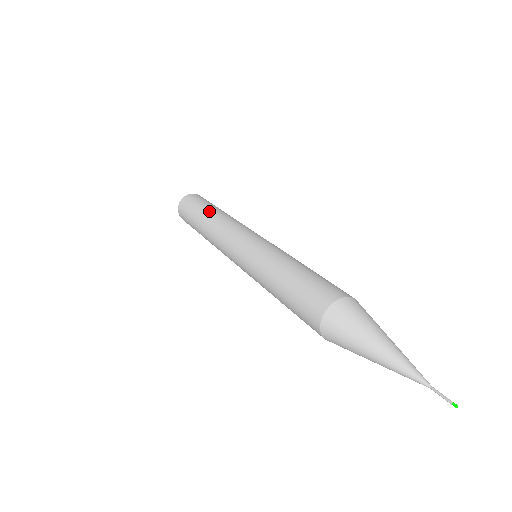
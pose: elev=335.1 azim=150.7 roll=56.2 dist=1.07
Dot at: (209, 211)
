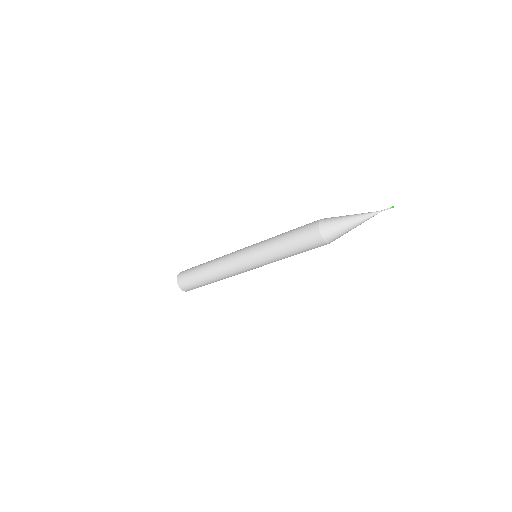
Dot at: (207, 262)
